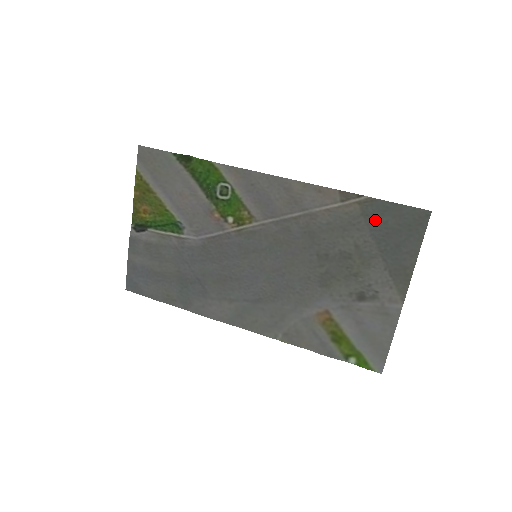
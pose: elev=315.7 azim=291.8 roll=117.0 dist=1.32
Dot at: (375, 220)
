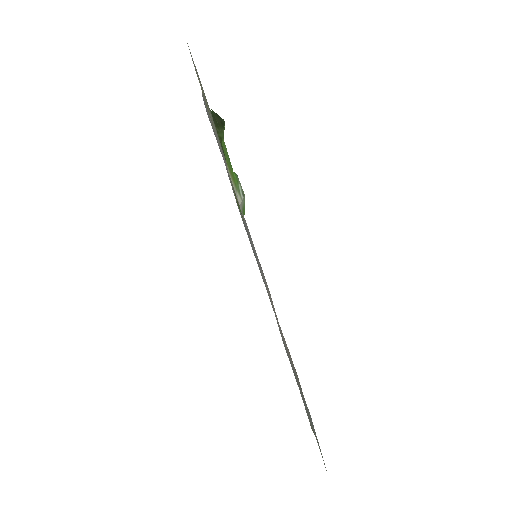
Dot at: (304, 399)
